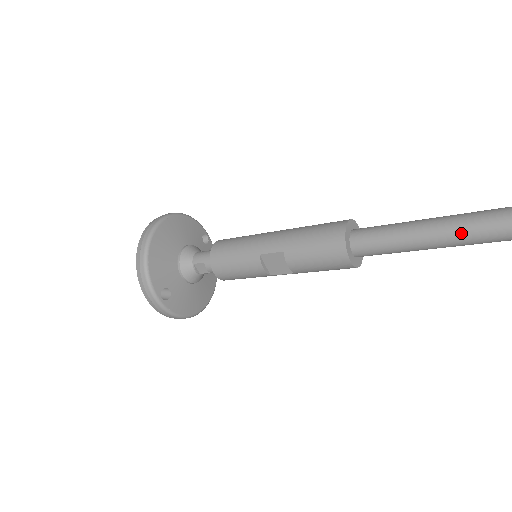
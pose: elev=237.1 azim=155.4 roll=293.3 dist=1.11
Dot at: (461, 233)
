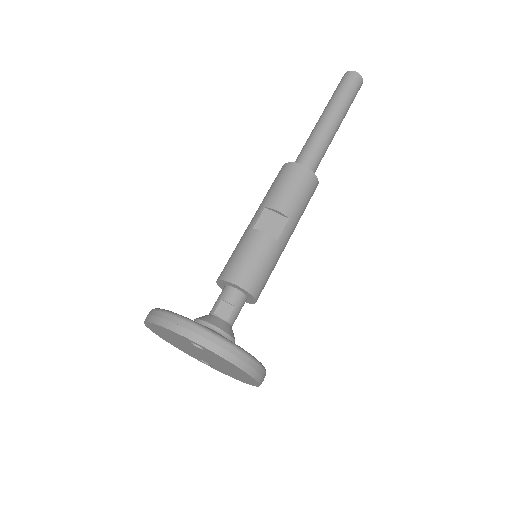
Dot at: (330, 109)
